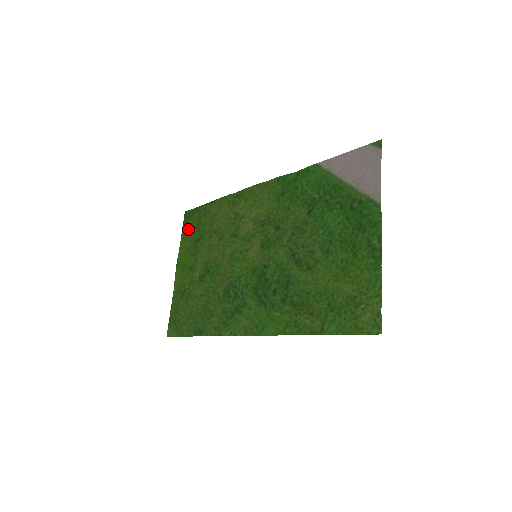
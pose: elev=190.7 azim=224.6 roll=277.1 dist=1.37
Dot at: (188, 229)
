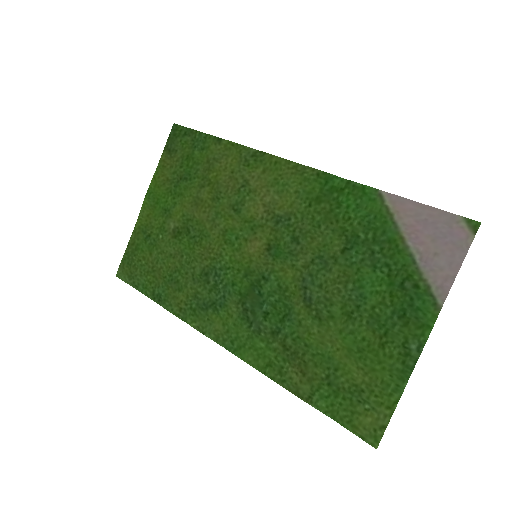
Dot at: (173, 153)
